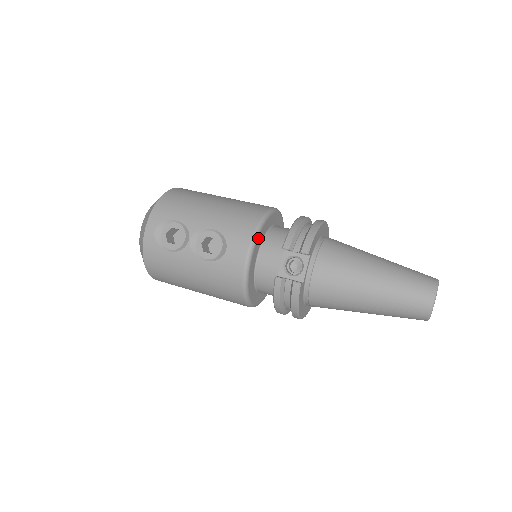
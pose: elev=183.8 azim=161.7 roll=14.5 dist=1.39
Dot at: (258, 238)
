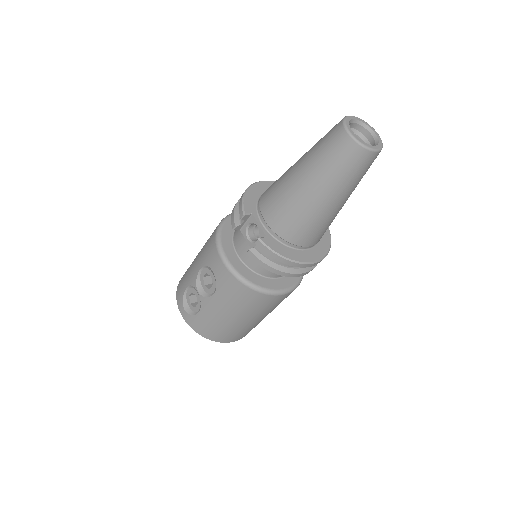
Dot at: (222, 242)
